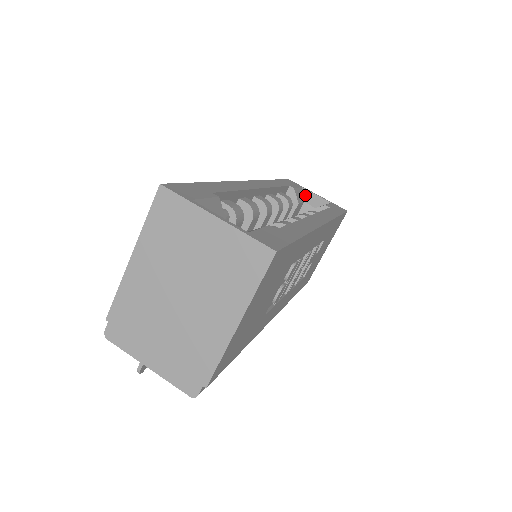
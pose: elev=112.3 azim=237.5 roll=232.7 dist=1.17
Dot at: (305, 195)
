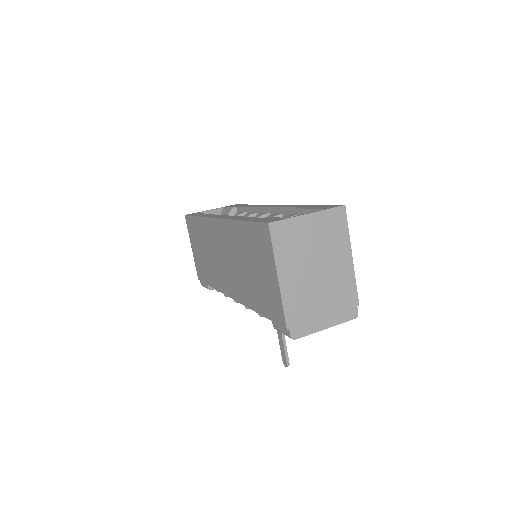
Dot at: occluded
